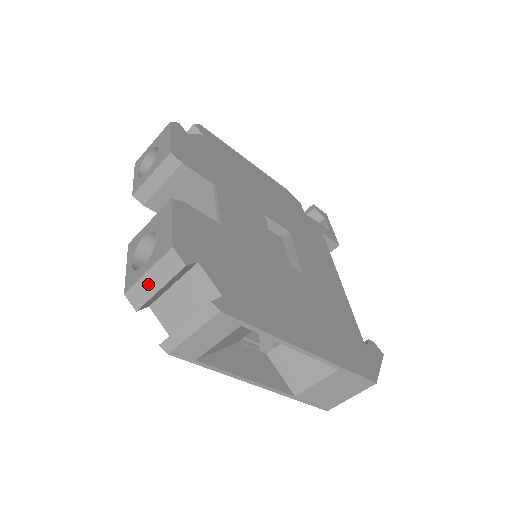
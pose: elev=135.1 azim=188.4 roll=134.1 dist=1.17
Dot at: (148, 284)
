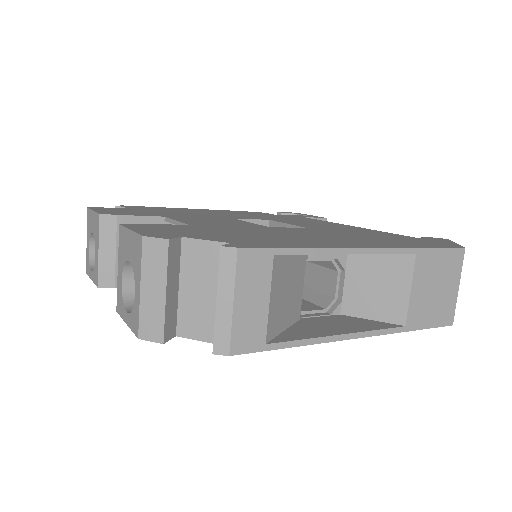
Dot at: (151, 301)
